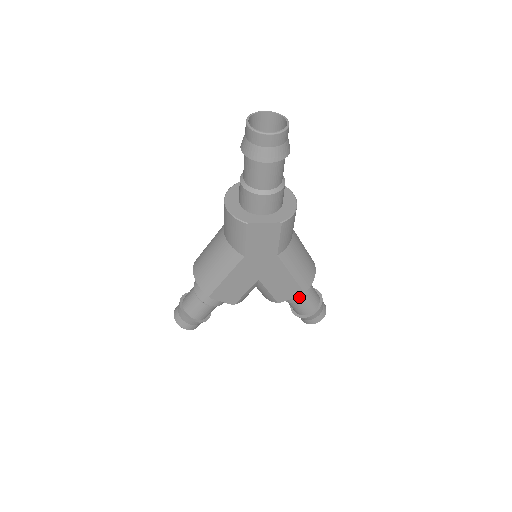
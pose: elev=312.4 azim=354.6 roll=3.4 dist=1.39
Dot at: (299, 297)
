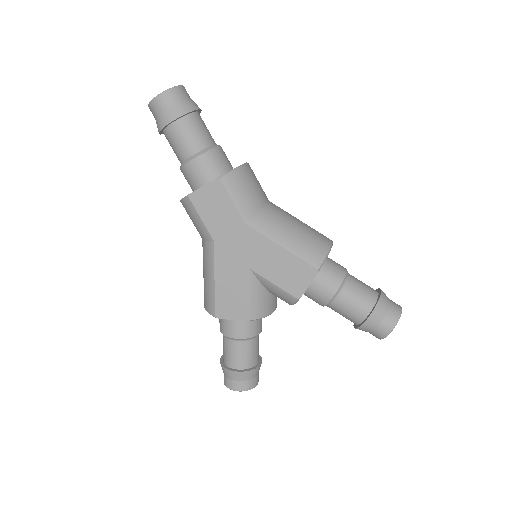
Dot at: (330, 288)
